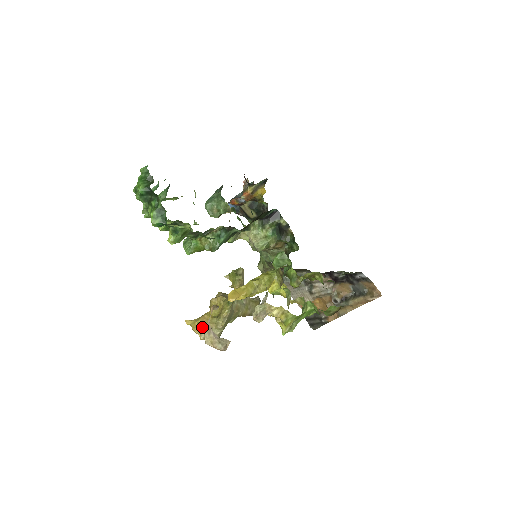
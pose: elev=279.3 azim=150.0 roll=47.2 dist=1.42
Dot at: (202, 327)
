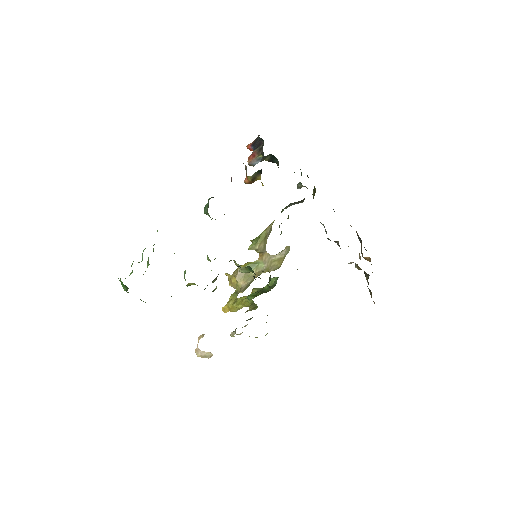
Dot at: occluded
